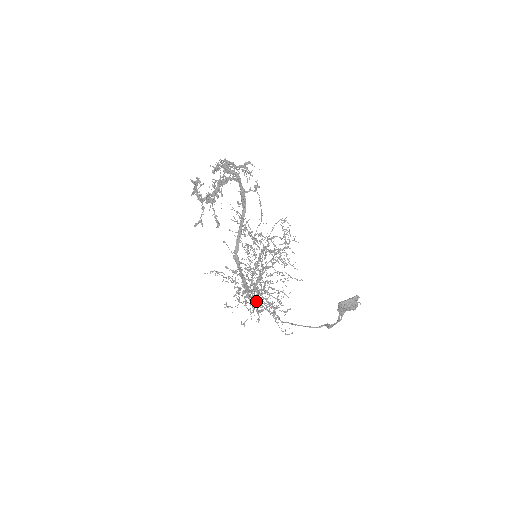
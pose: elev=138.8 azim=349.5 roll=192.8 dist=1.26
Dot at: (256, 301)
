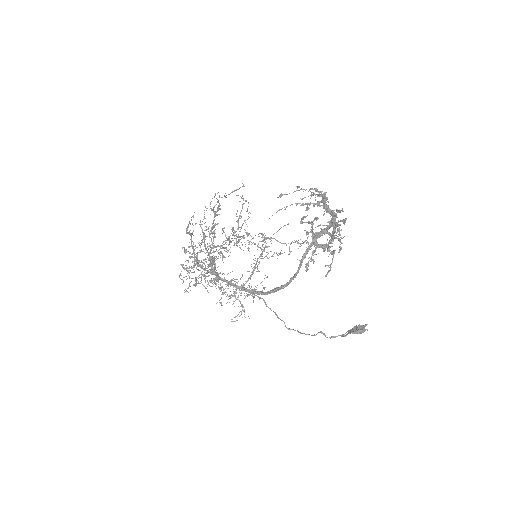
Dot at: occluded
